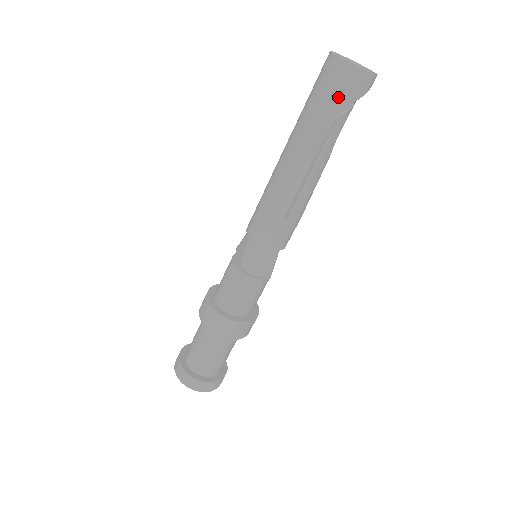
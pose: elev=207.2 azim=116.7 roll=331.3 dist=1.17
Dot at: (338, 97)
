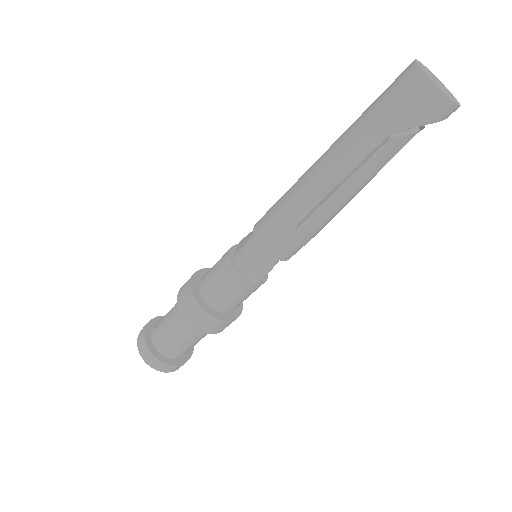
Dot at: (399, 113)
